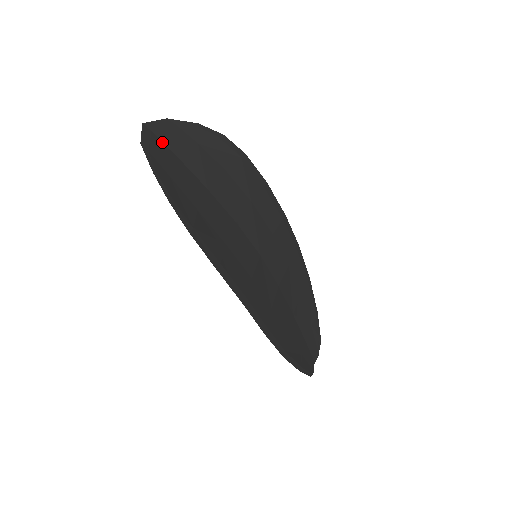
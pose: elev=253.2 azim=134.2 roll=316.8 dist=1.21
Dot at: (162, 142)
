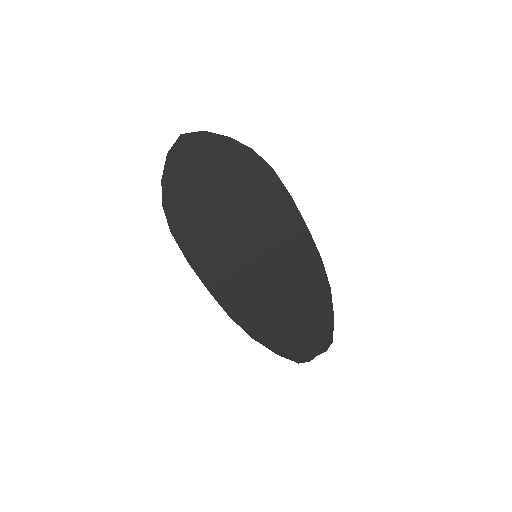
Dot at: (191, 151)
